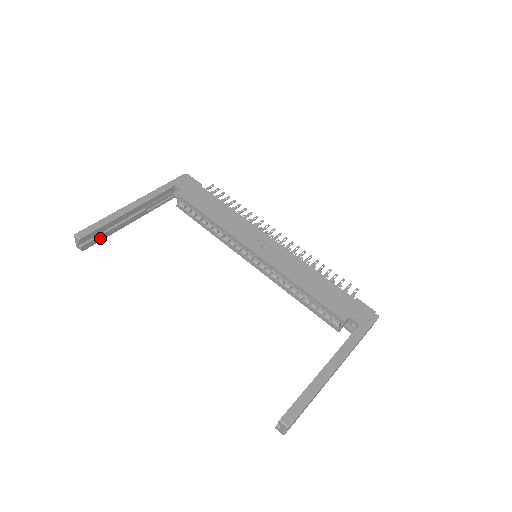
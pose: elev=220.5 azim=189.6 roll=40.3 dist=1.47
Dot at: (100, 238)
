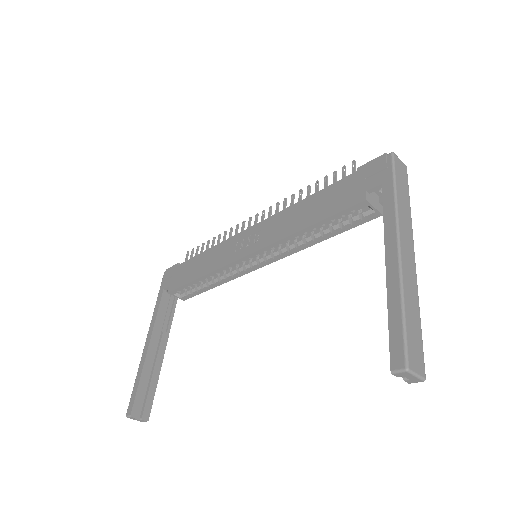
Dot at: (151, 395)
